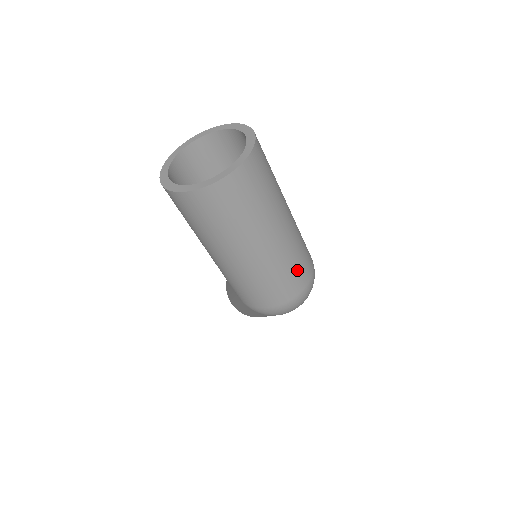
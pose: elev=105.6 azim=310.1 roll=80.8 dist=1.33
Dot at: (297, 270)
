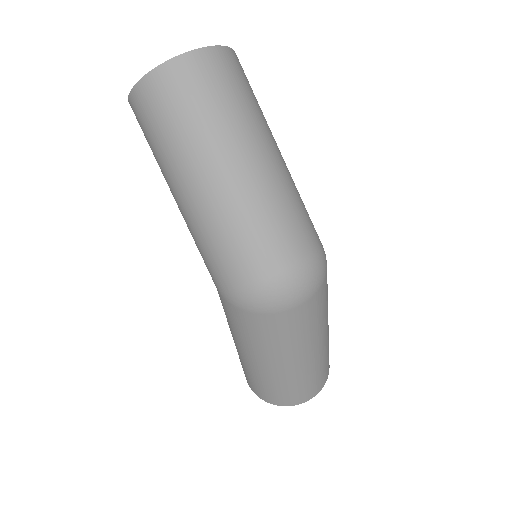
Dot at: (285, 226)
